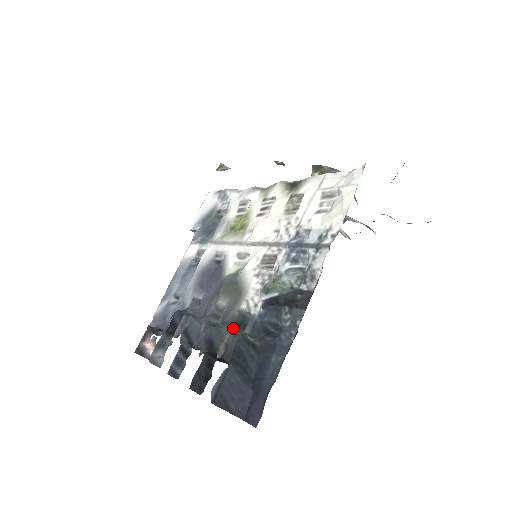
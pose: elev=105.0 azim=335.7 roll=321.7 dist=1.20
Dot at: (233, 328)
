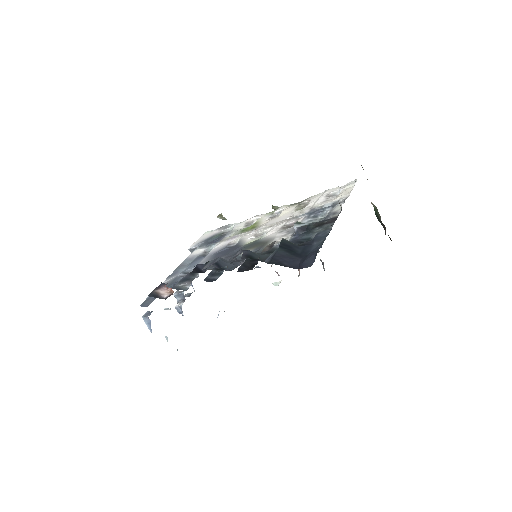
Dot at: (265, 253)
